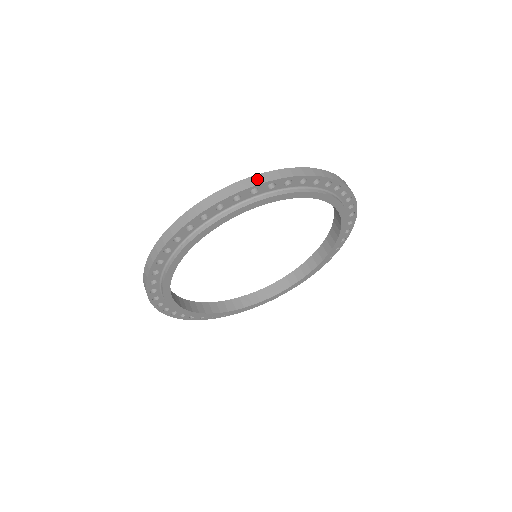
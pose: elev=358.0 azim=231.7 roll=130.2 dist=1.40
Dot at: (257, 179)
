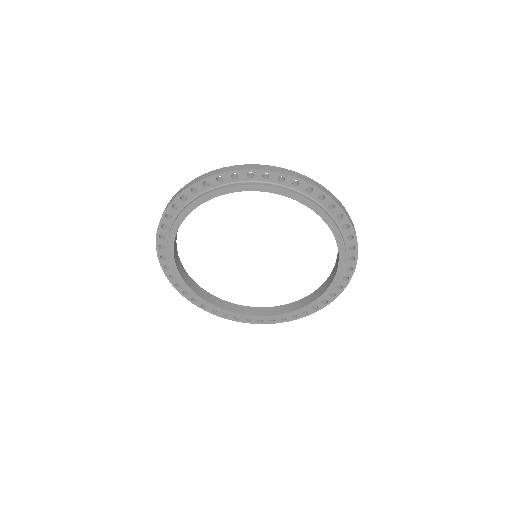
Dot at: (173, 198)
